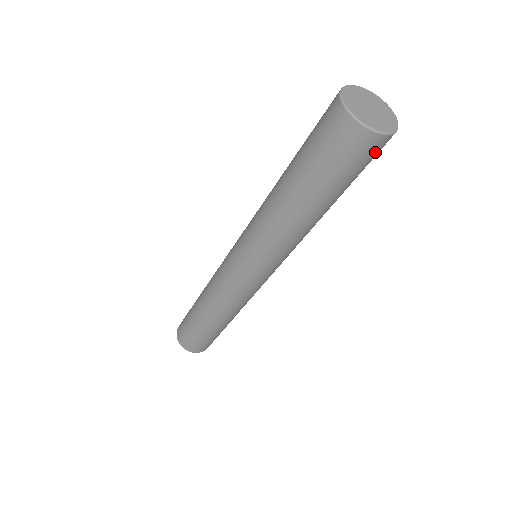
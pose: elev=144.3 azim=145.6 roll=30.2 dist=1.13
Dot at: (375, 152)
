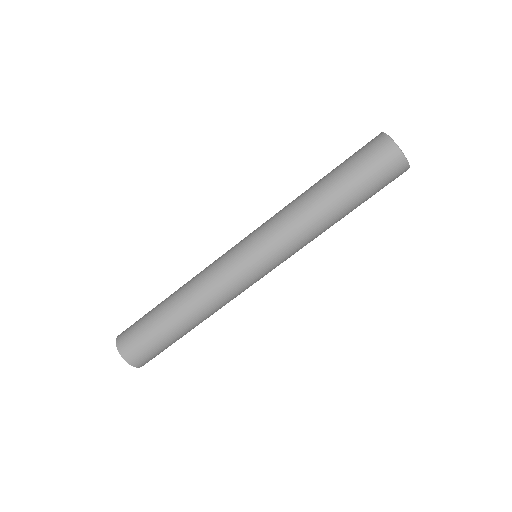
Dot at: (396, 177)
